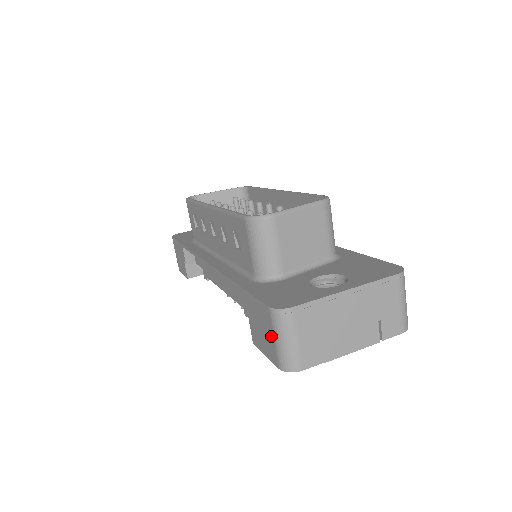
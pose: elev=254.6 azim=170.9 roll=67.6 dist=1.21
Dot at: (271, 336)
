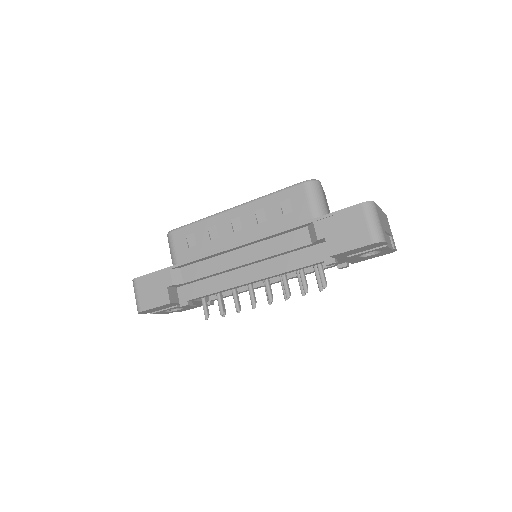
Dot at: (363, 224)
